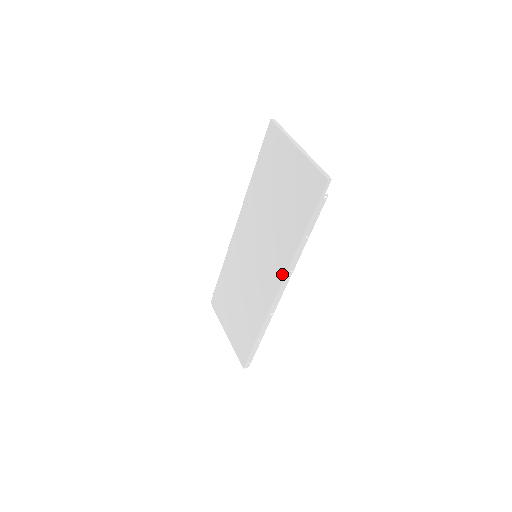
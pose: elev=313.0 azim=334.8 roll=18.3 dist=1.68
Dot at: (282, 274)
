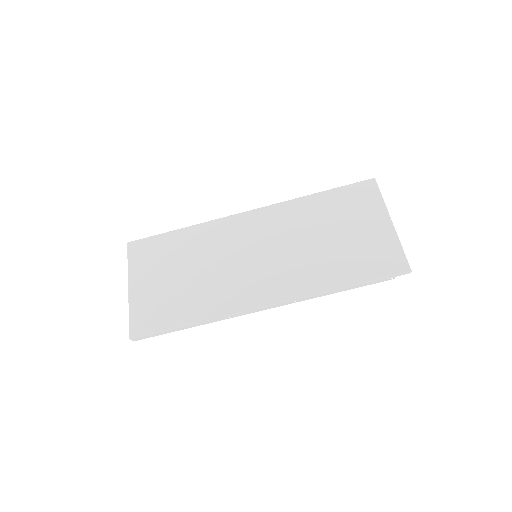
Dot at: (286, 296)
